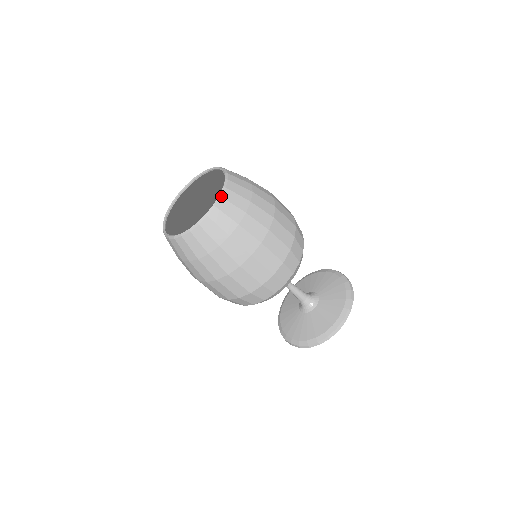
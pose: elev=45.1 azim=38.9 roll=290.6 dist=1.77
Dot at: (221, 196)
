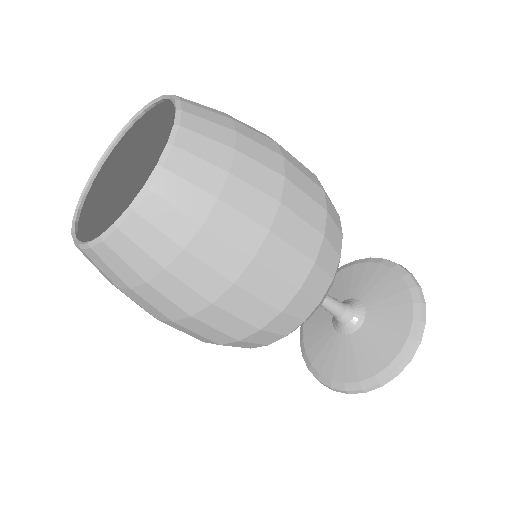
Dot at: (132, 208)
